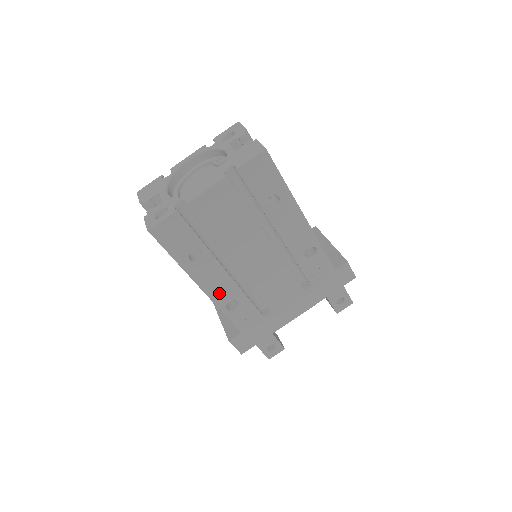
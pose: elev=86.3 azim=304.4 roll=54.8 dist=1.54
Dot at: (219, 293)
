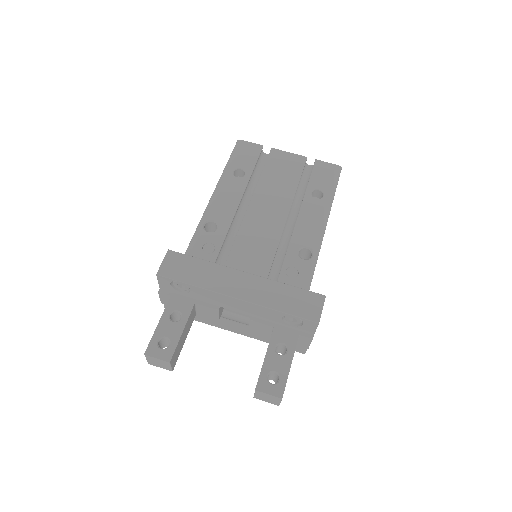
Dot at: (217, 207)
